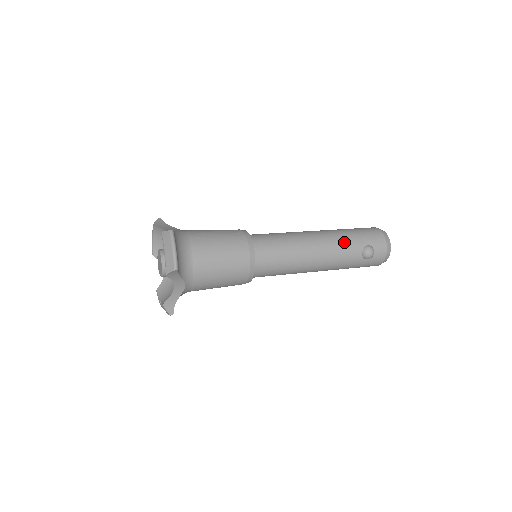
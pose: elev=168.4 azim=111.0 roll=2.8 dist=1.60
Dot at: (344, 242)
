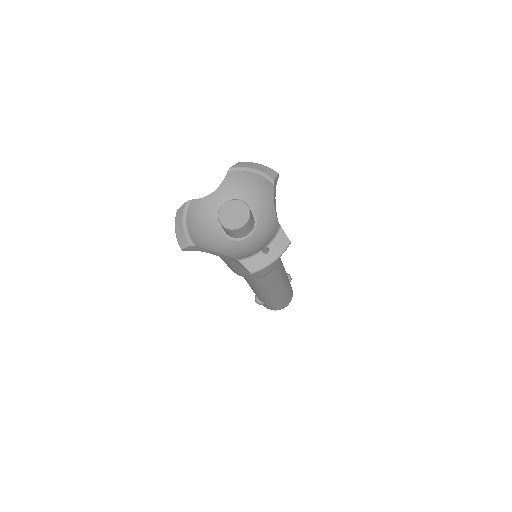
Dot at: occluded
